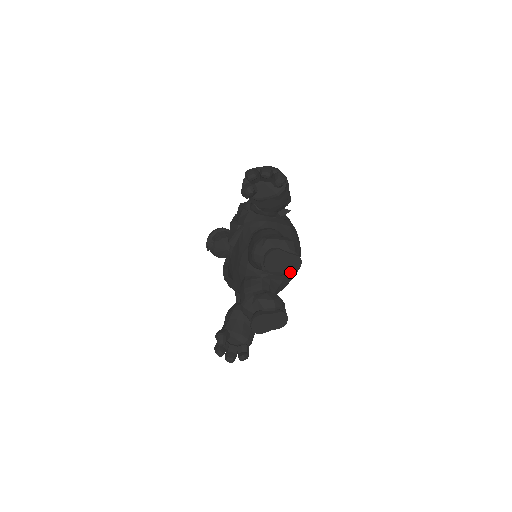
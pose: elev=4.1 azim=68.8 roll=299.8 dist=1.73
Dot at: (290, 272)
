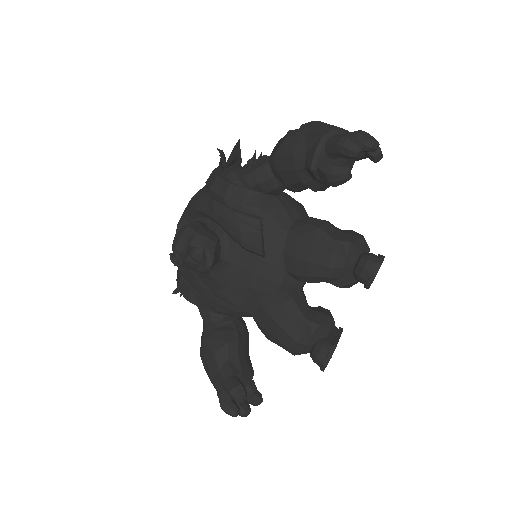
Dot at: occluded
